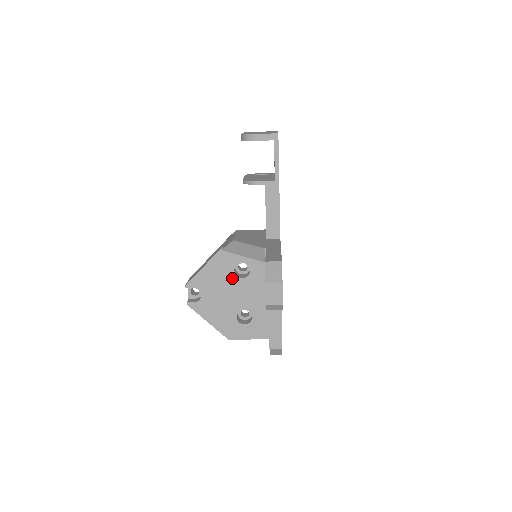
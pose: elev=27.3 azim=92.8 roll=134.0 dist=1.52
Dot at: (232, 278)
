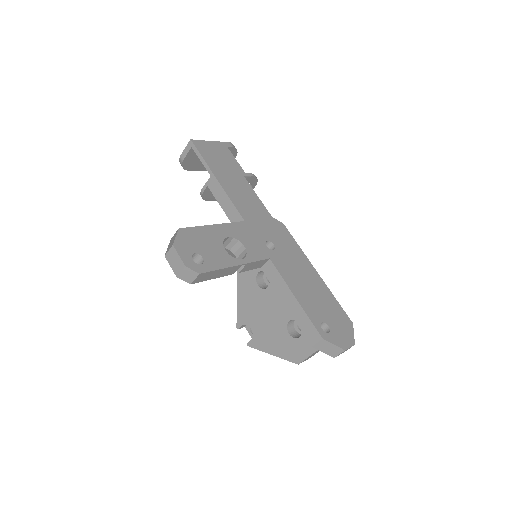
Dot at: (261, 294)
